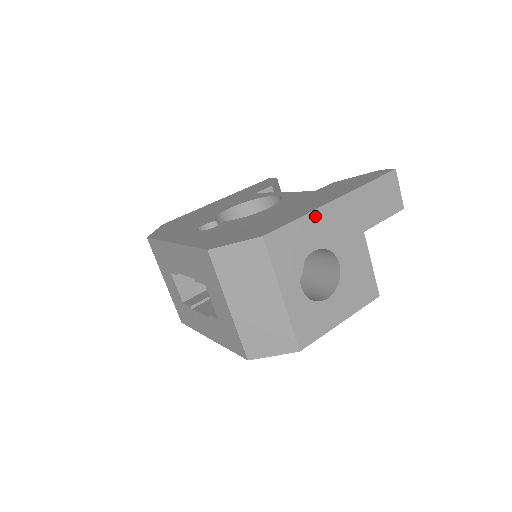
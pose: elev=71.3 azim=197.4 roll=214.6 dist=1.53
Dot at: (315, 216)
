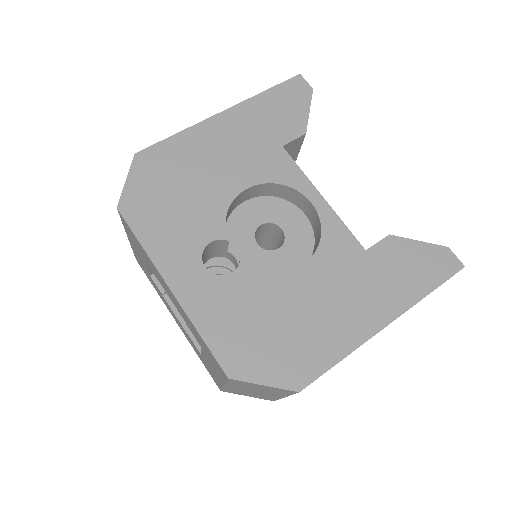
Dot at: (359, 346)
